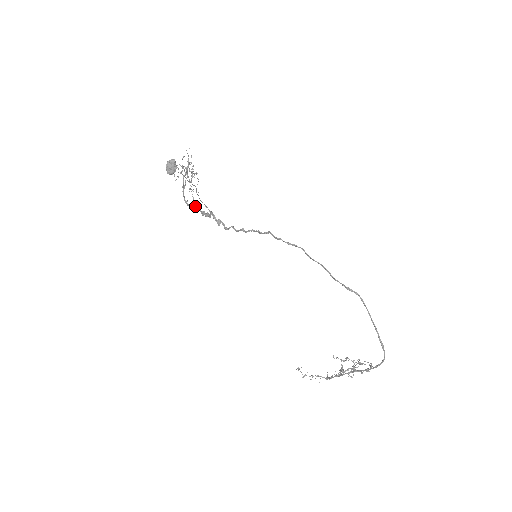
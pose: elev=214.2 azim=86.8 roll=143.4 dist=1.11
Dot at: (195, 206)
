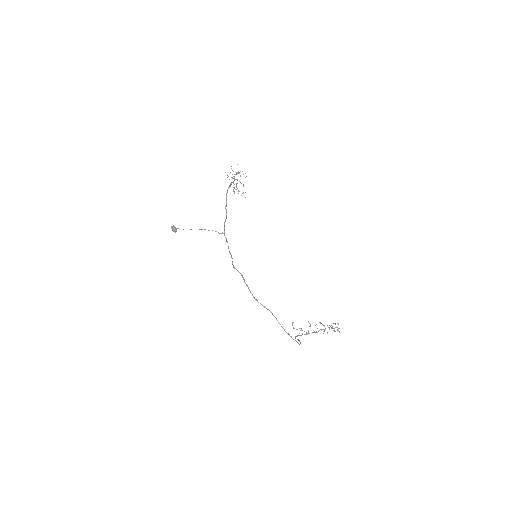
Dot at: (226, 218)
